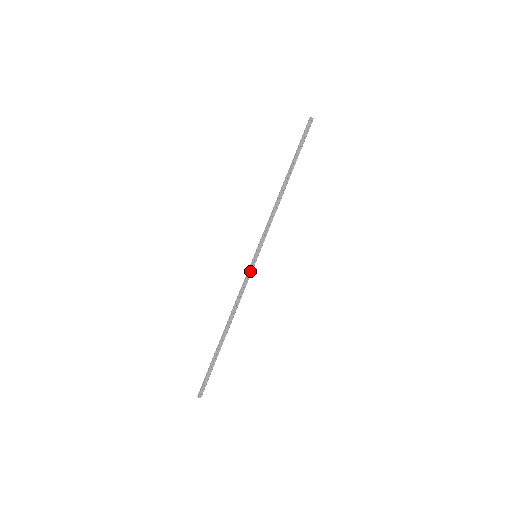
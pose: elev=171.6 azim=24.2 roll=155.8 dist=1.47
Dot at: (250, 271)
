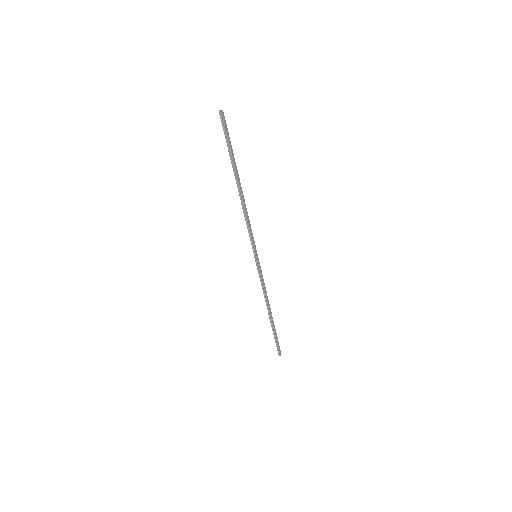
Dot at: (260, 269)
